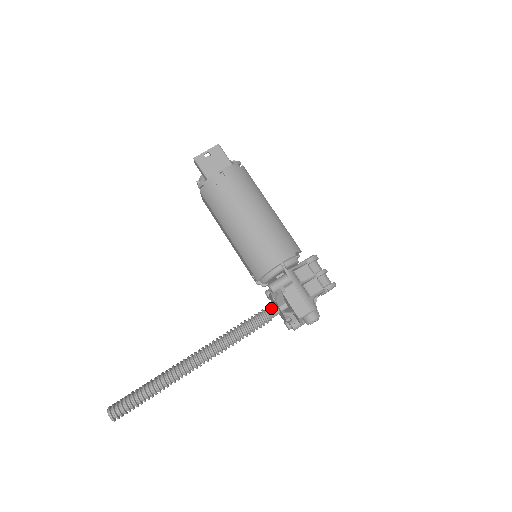
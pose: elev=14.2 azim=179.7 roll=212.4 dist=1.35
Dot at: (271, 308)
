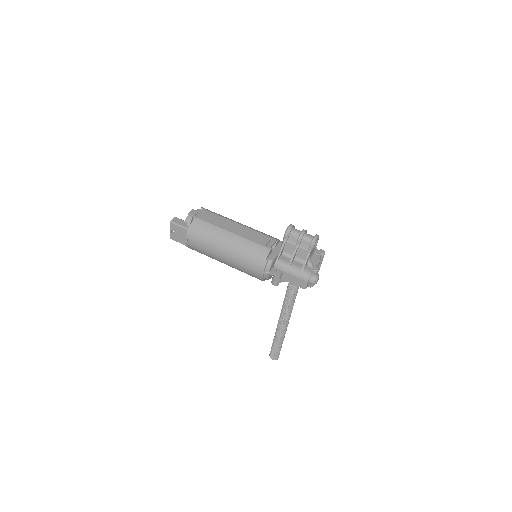
Dot at: occluded
